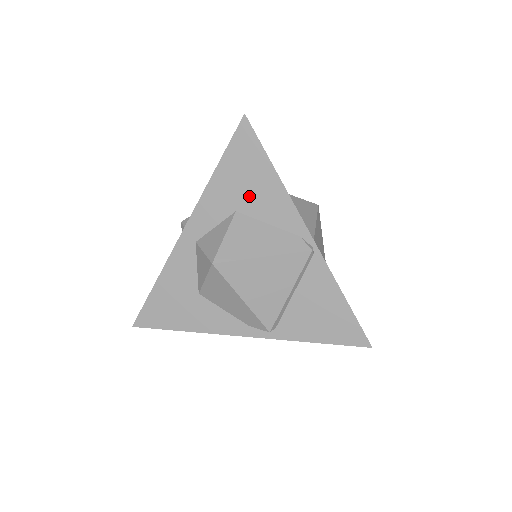
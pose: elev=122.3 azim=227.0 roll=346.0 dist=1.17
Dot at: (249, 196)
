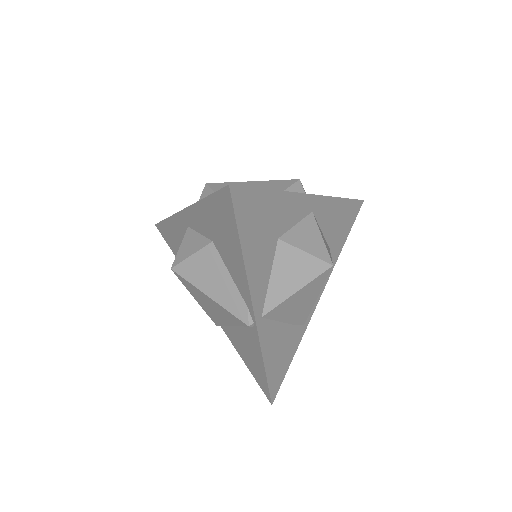
Dot at: (222, 244)
